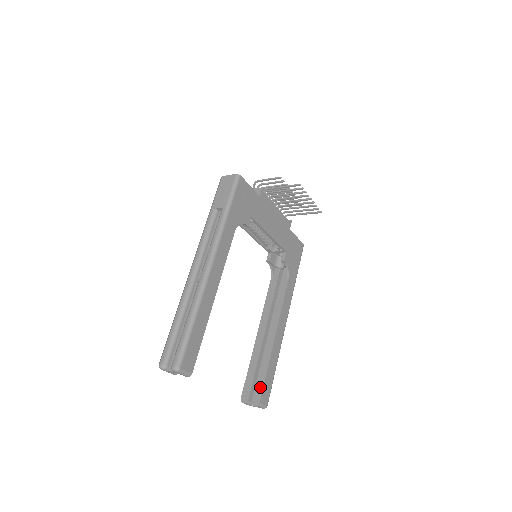
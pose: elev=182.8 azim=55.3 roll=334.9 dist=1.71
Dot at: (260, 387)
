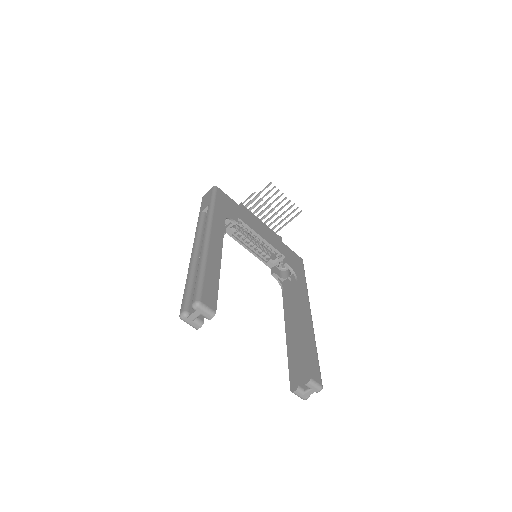
Dot at: (305, 366)
